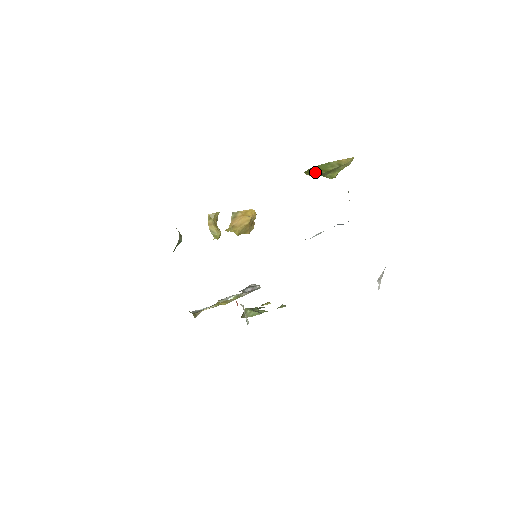
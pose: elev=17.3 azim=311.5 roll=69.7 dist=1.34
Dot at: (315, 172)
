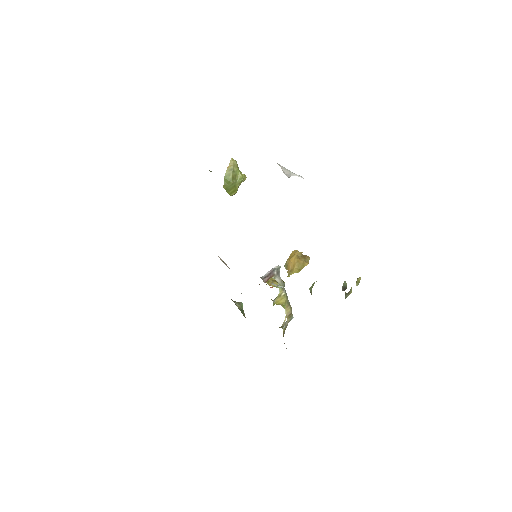
Dot at: (231, 188)
